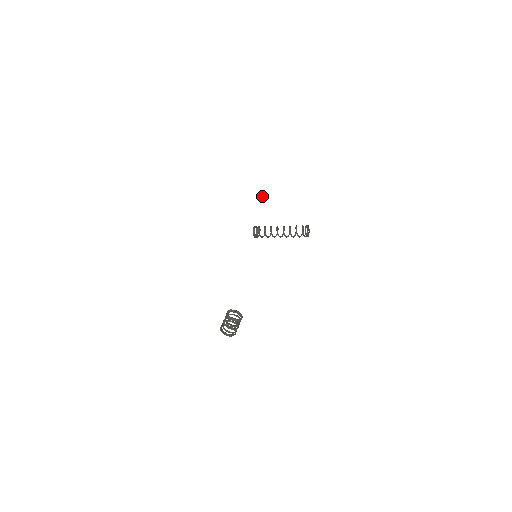
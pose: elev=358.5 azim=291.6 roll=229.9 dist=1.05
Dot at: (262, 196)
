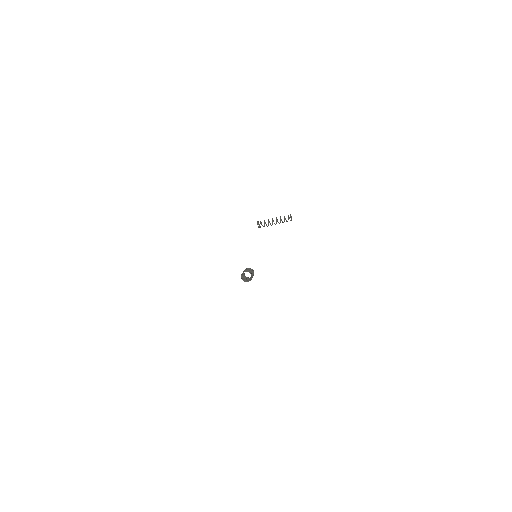
Dot at: (265, 190)
